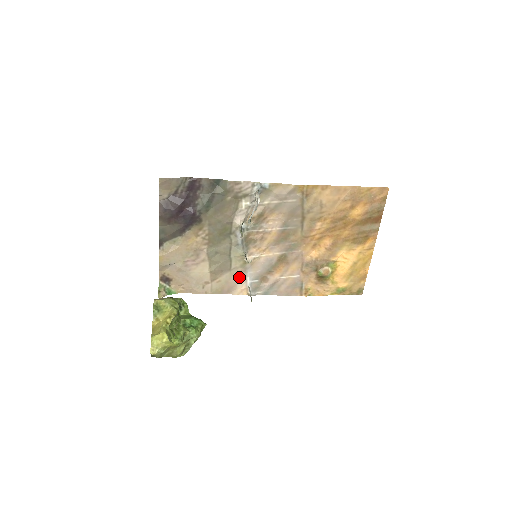
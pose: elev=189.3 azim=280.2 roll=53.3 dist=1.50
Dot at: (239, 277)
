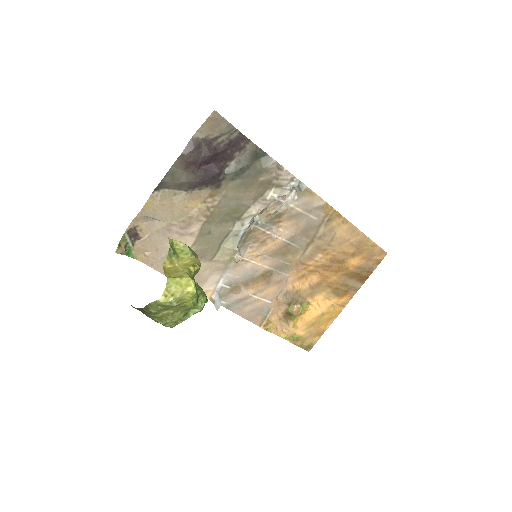
Dot at: (214, 274)
